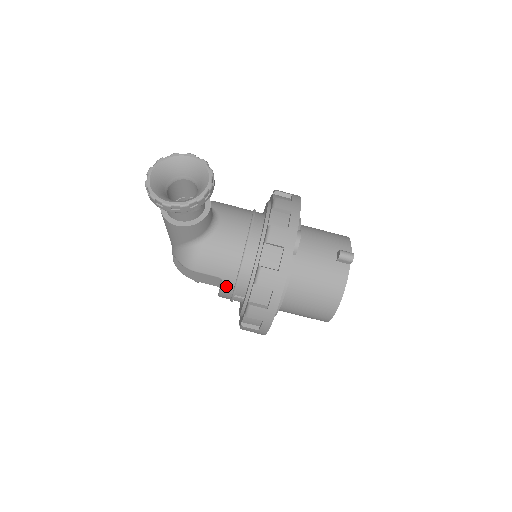
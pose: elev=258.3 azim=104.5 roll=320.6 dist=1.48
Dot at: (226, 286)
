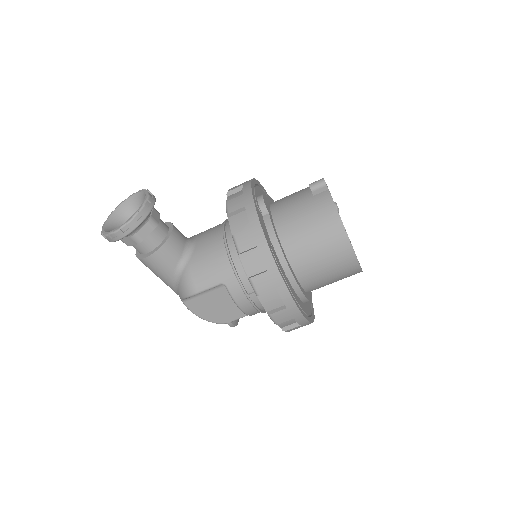
Dot at: (232, 289)
